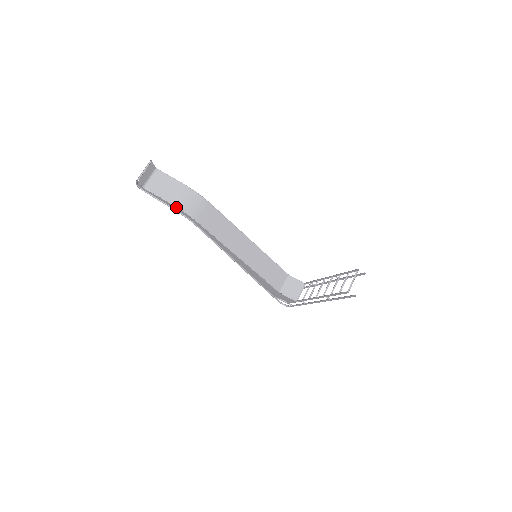
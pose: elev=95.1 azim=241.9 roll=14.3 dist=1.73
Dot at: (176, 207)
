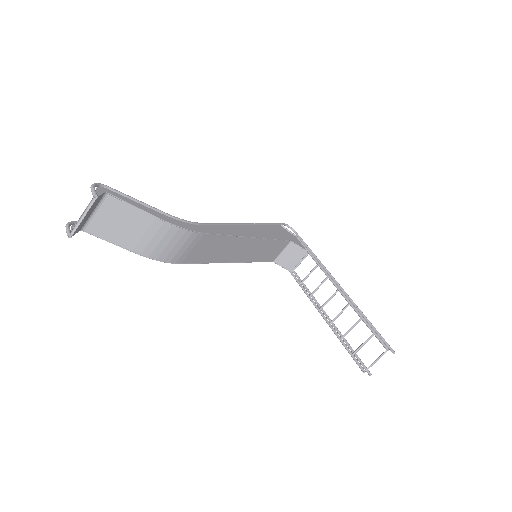
Dot at: (144, 255)
